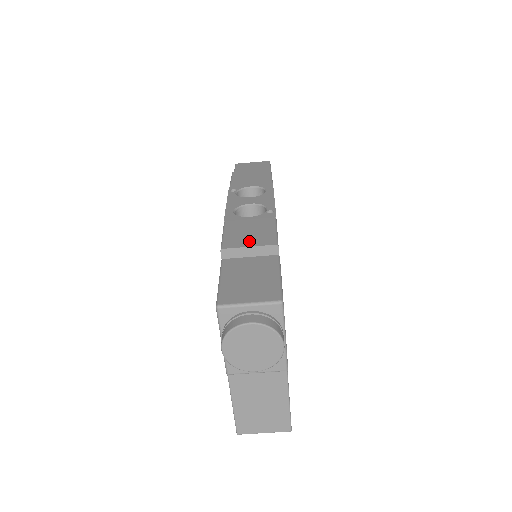
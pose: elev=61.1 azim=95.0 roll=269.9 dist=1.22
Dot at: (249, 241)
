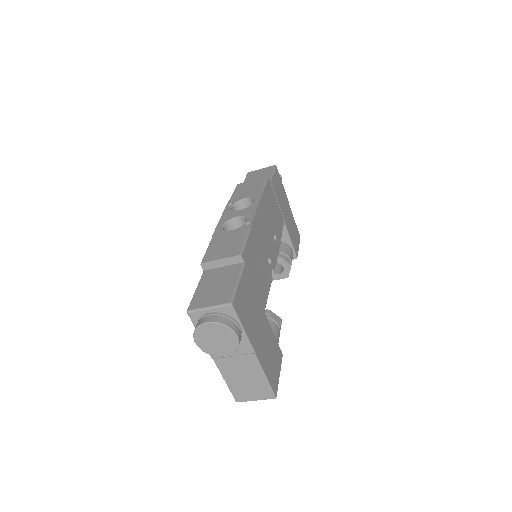
Dot at: (222, 254)
